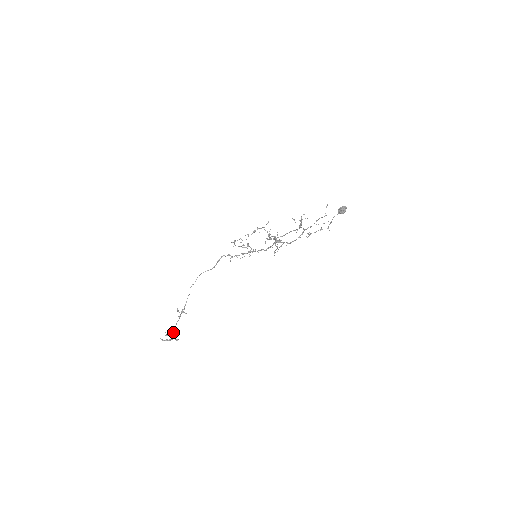
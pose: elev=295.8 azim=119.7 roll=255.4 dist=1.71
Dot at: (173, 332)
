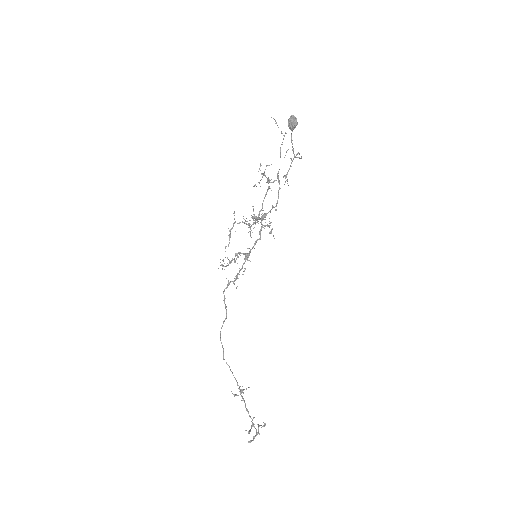
Dot at: (252, 422)
